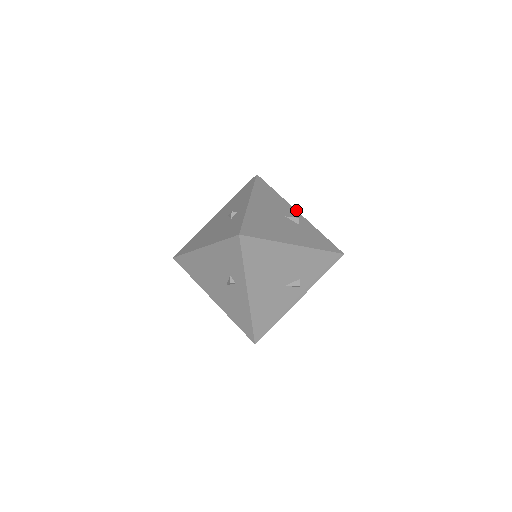
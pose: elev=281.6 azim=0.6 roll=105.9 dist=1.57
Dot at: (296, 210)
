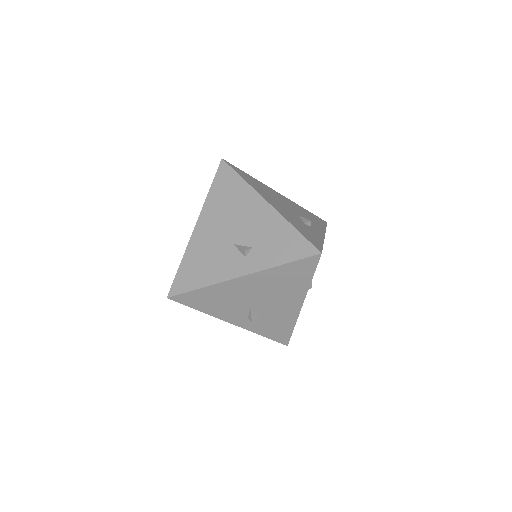
Dot at: occluded
